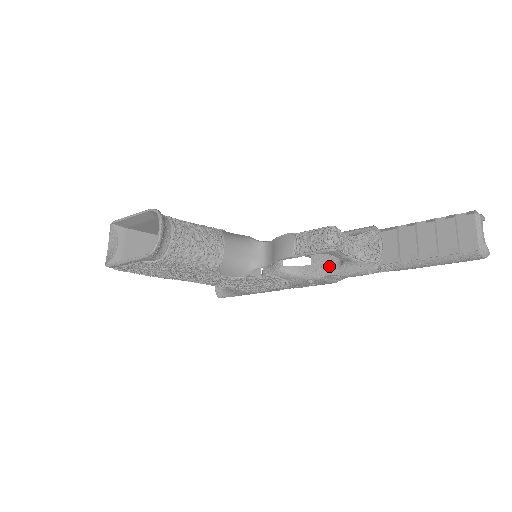
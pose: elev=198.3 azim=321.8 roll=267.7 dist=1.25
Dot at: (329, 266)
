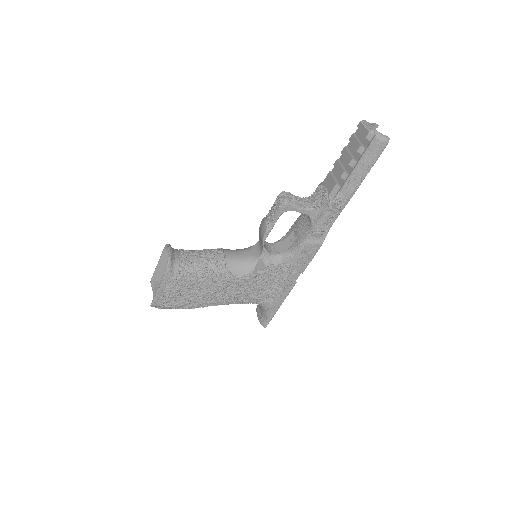
Dot at: (306, 230)
